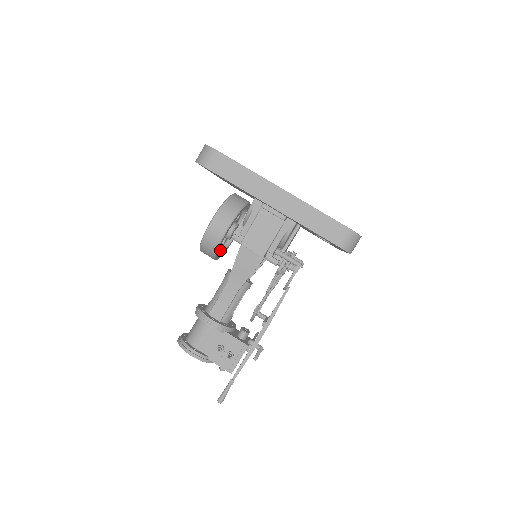
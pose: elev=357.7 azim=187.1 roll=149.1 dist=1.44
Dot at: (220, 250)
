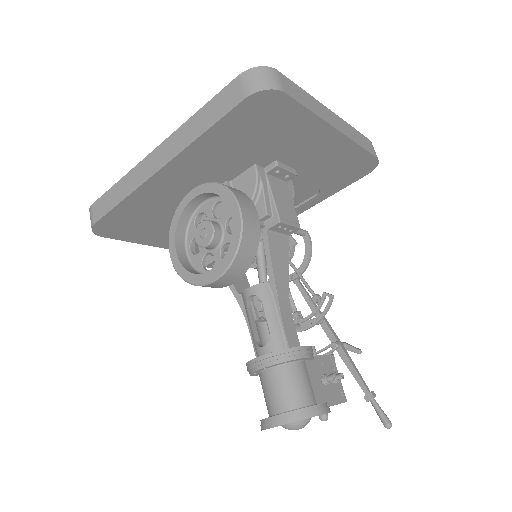
Dot at: occluded
